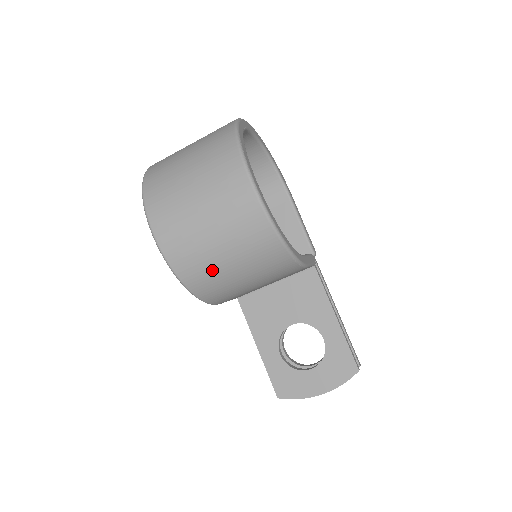
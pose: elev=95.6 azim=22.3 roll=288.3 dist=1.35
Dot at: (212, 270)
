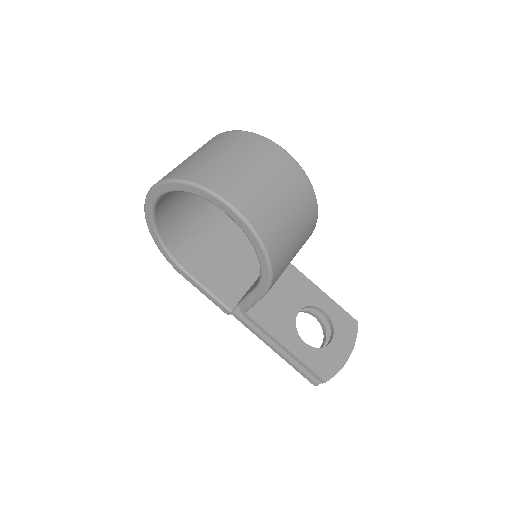
Dot at: (284, 232)
